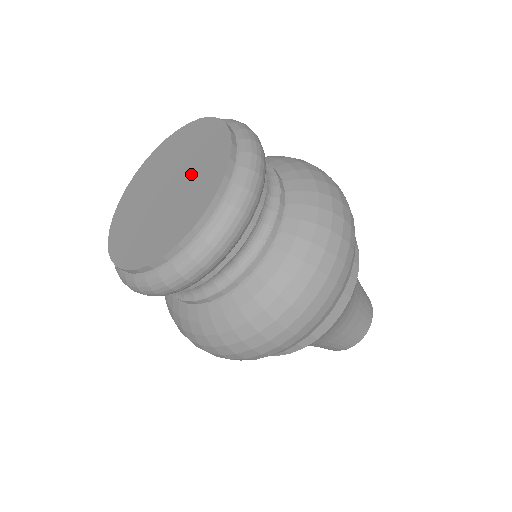
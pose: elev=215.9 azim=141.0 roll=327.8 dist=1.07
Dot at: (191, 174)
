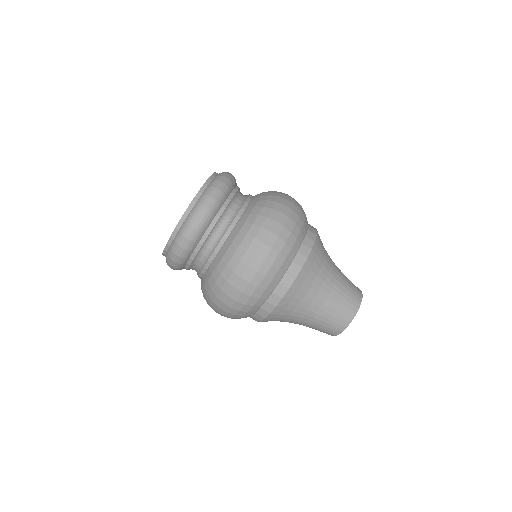
Dot at: occluded
